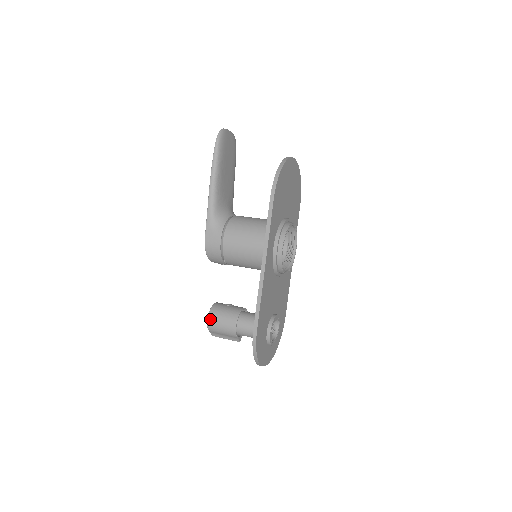
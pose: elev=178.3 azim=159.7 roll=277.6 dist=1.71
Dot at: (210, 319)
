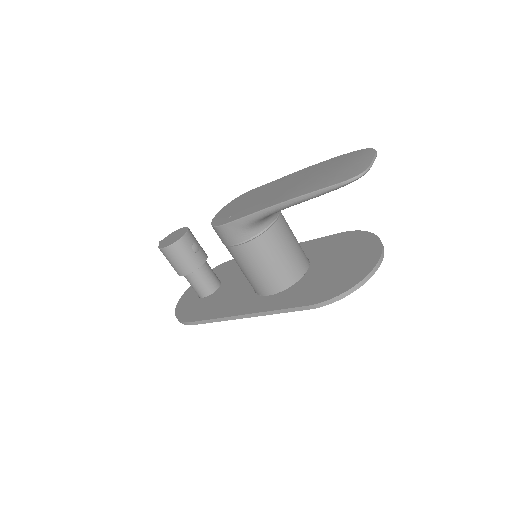
Dot at: (167, 250)
